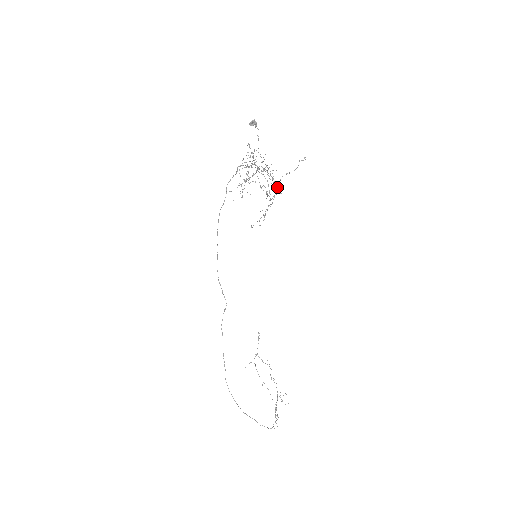
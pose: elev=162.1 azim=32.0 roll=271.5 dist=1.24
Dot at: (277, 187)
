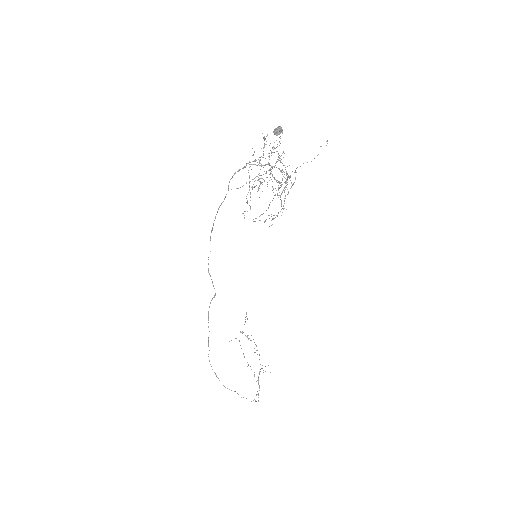
Dot at: occluded
